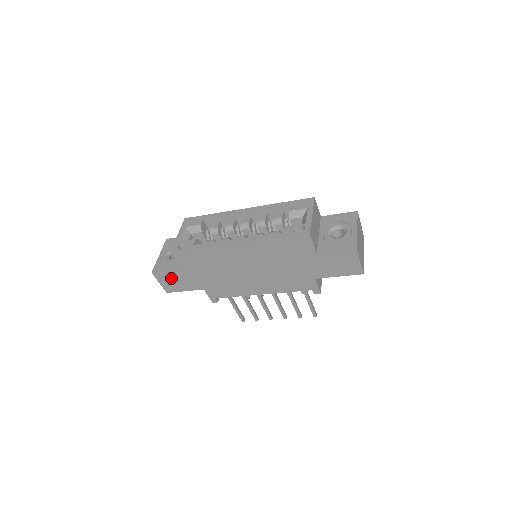
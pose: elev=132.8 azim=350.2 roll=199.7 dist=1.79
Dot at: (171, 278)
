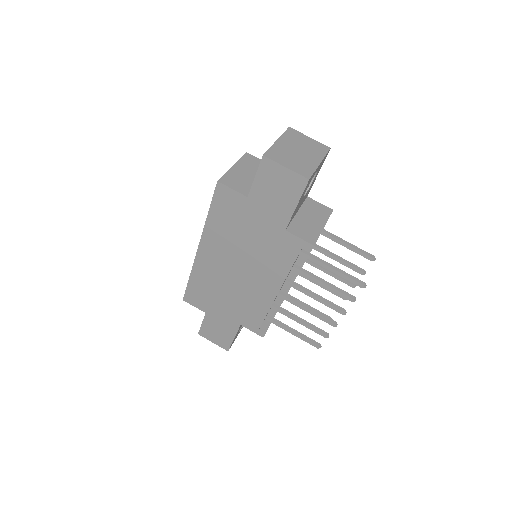
Dot at: (212, 330)
